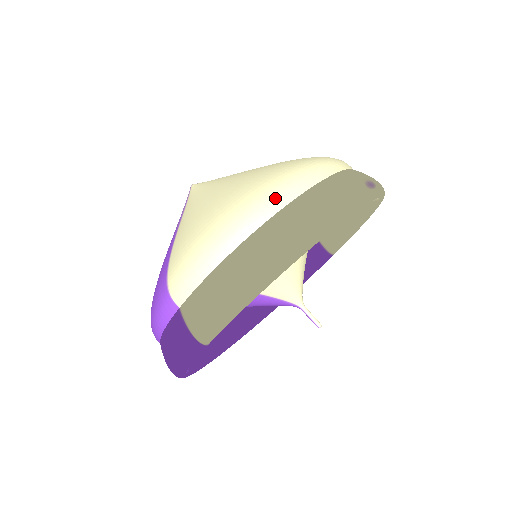
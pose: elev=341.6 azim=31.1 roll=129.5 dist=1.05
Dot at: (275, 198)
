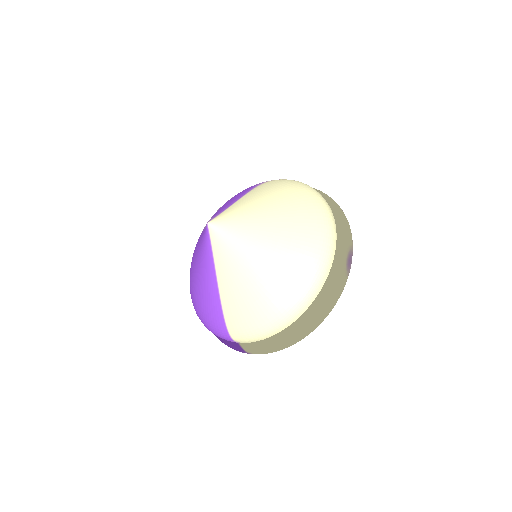
Dot at: (302, 307)
